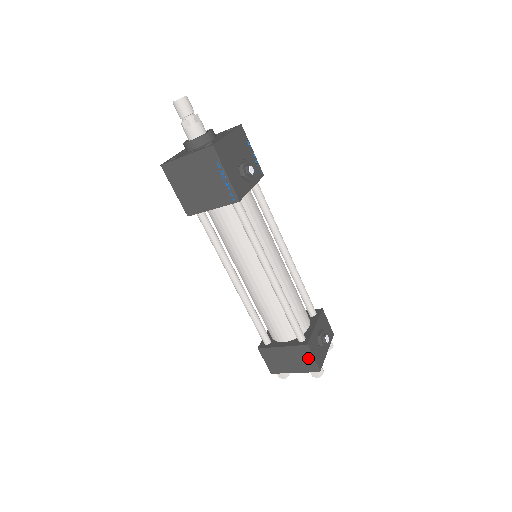
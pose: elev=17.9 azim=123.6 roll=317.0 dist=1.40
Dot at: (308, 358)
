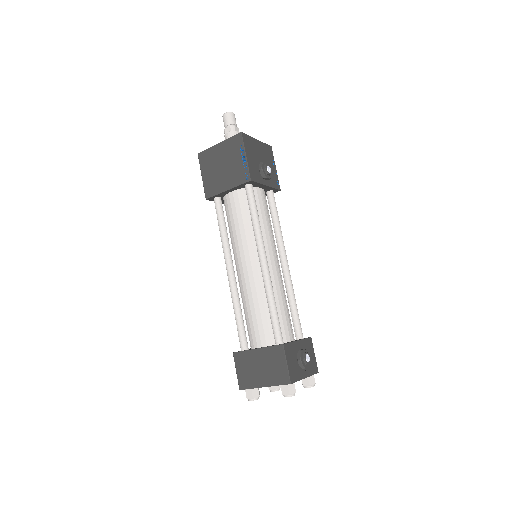
Dot at: (281, 363)
